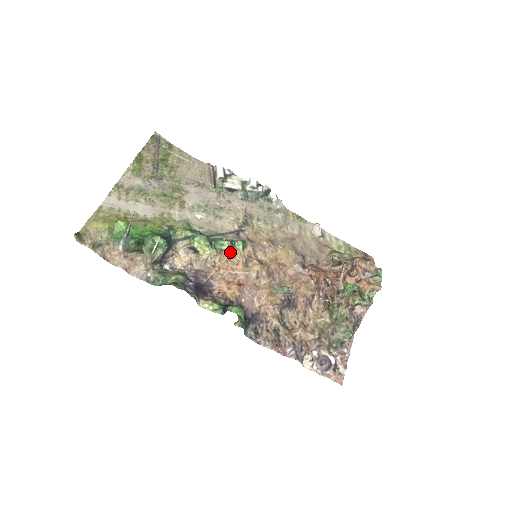
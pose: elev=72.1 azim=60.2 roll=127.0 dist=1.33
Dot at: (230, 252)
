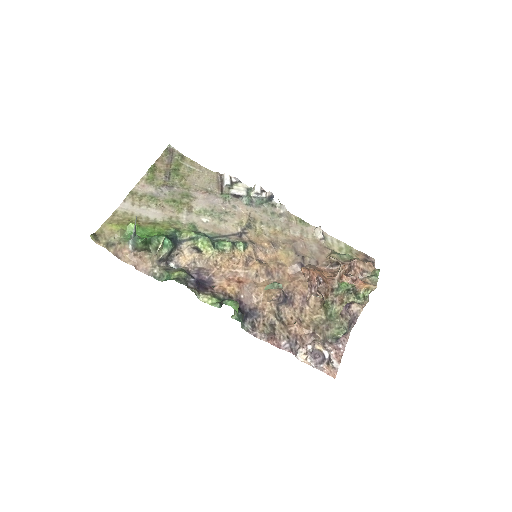
Dot at: (231, 252)
